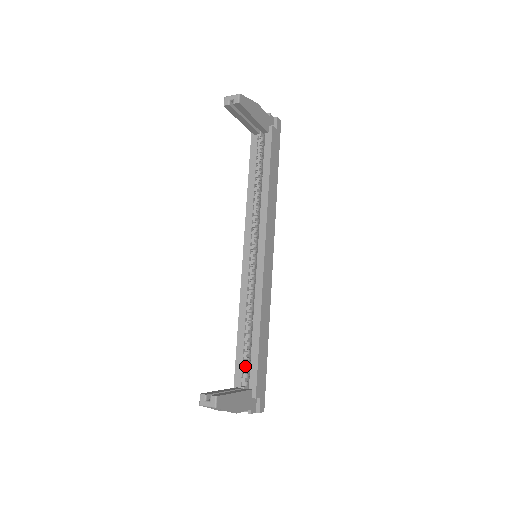
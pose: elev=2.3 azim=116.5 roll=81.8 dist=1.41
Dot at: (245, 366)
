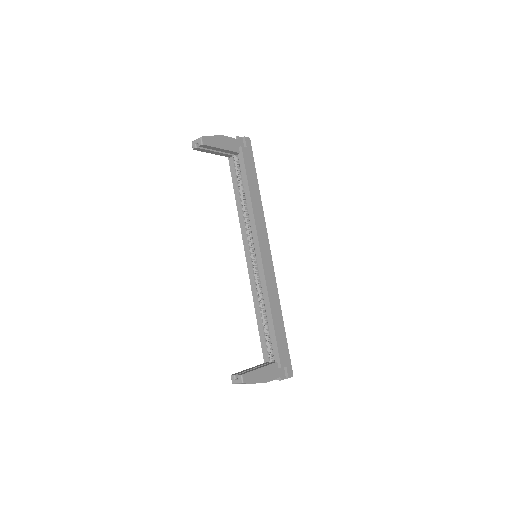
Dot at: (269, 345)
